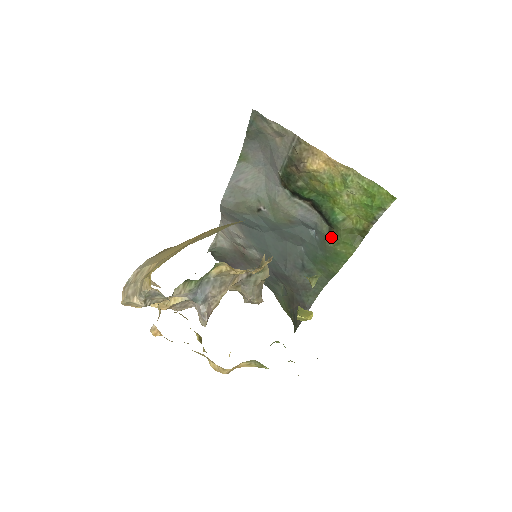
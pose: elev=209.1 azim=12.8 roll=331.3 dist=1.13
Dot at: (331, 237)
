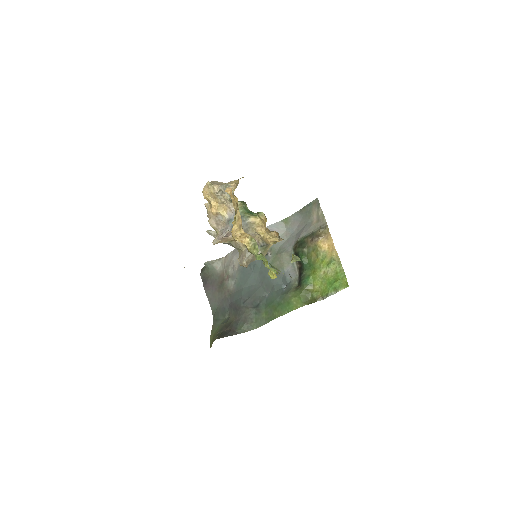
Dot at: (295, 290)
